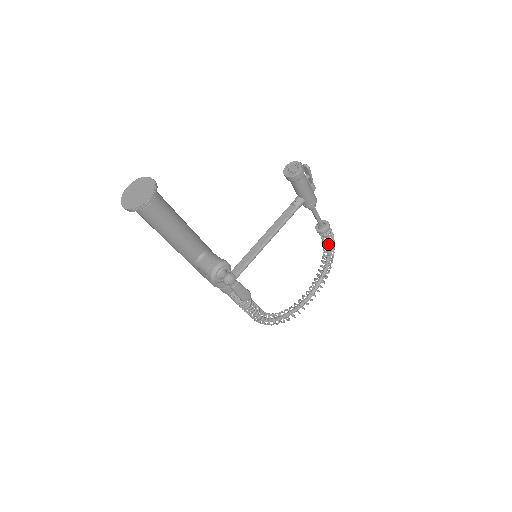
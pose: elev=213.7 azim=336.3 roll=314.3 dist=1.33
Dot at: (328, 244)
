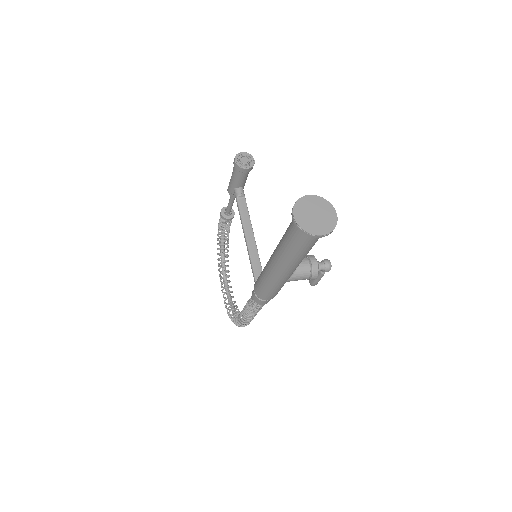
Dot at: (229, 228)
